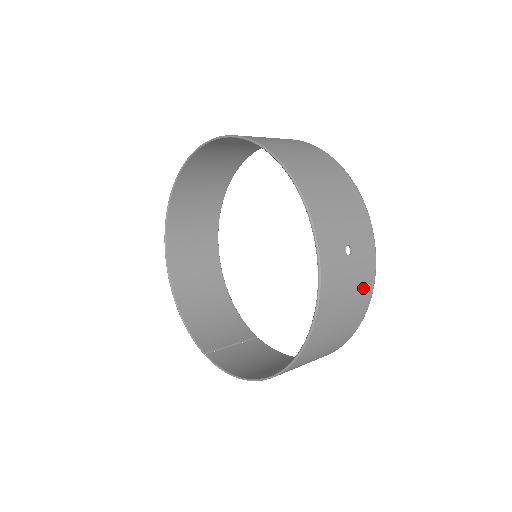
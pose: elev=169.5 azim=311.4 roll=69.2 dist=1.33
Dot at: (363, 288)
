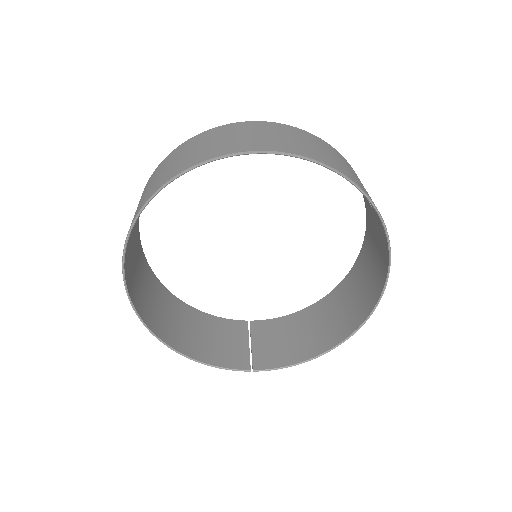
Dot at: occluded
